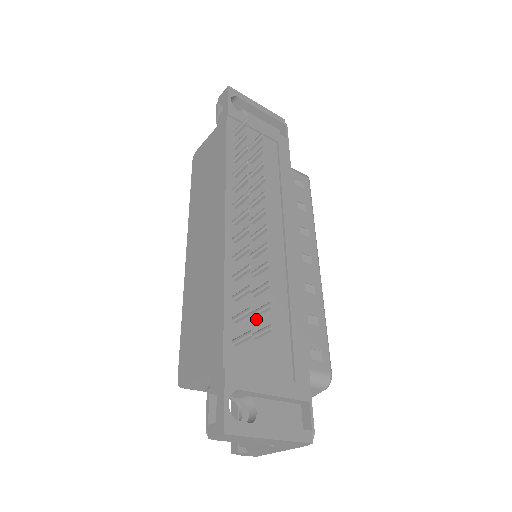
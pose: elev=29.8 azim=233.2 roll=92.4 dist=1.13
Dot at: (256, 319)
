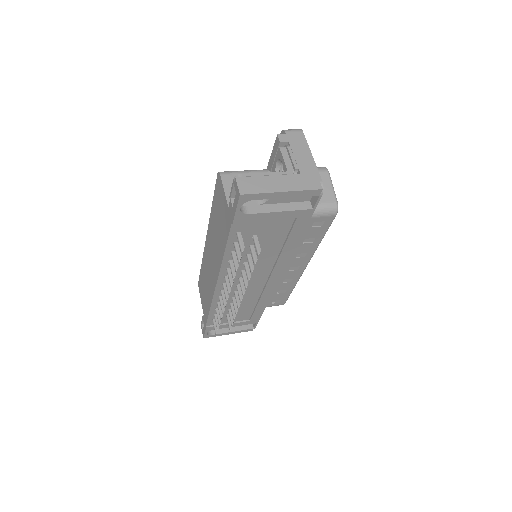
Dot at: occluded
